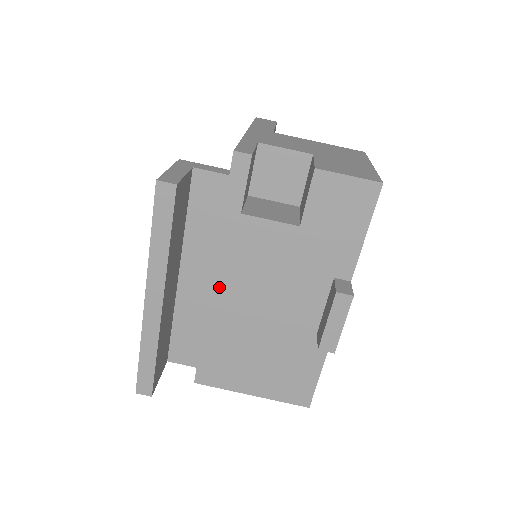
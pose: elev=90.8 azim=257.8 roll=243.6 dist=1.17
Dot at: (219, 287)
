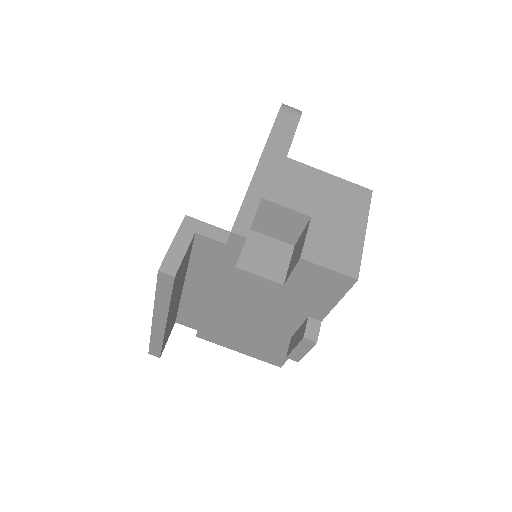
Dot at: (216, 299)
